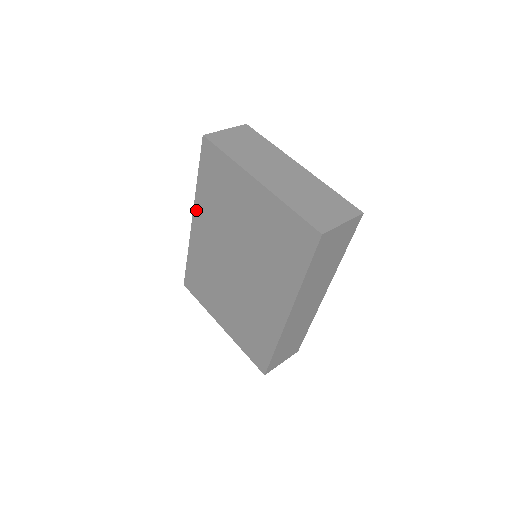
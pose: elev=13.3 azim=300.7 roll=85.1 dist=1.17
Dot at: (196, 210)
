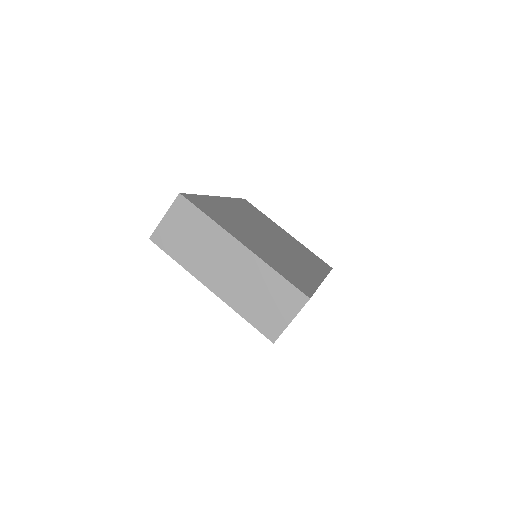
Dot at: occluded
